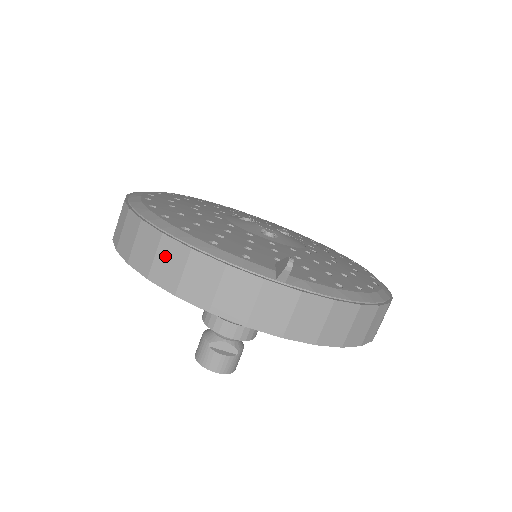
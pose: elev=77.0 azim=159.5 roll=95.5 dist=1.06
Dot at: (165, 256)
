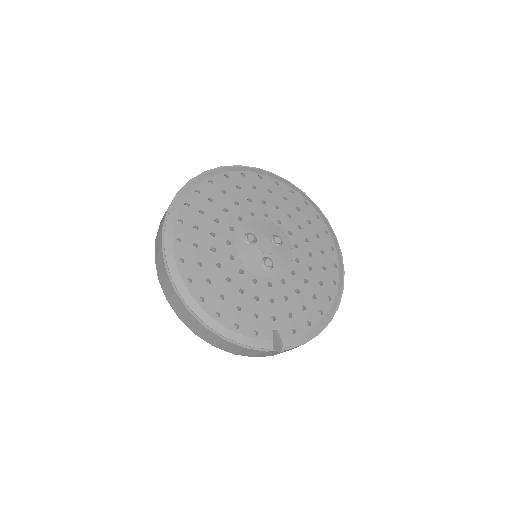
Dot at: (207, 334)
